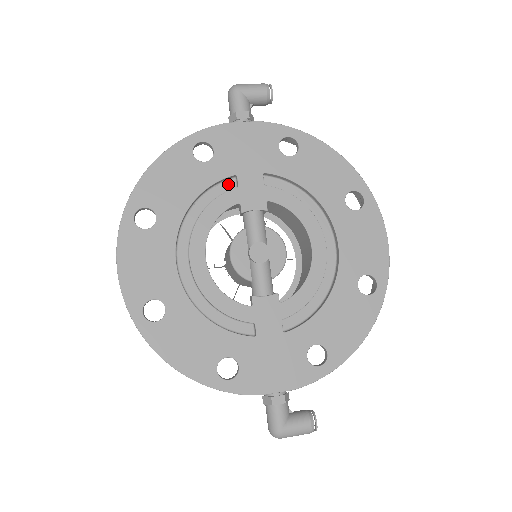
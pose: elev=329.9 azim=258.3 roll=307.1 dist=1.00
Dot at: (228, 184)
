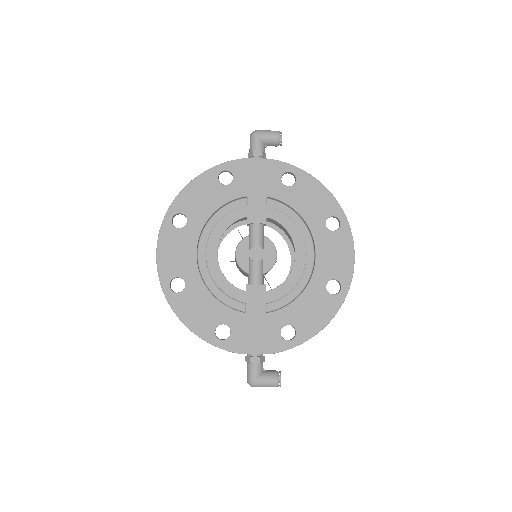
Dot at: (241, 202)
